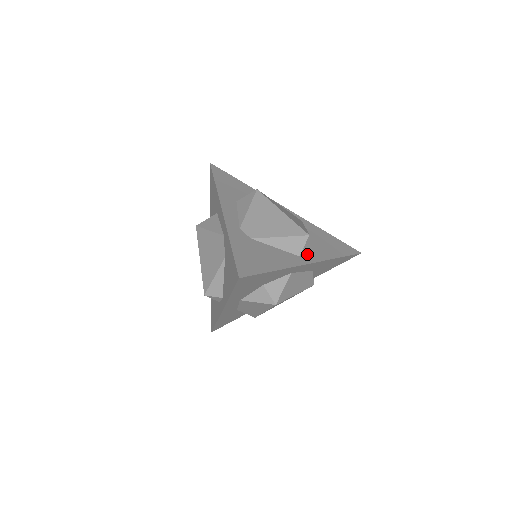
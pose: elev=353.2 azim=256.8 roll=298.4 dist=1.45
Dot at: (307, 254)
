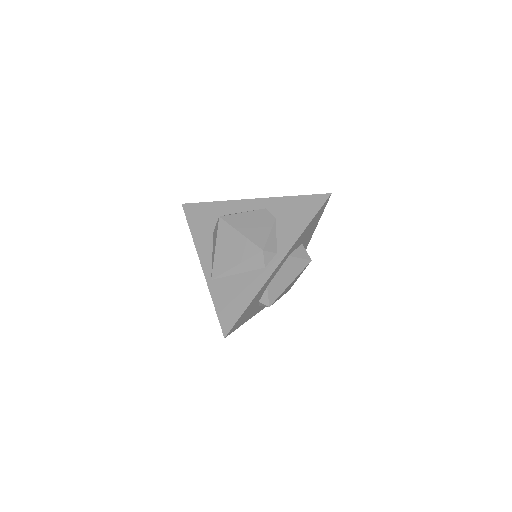
Dot at: occluded
